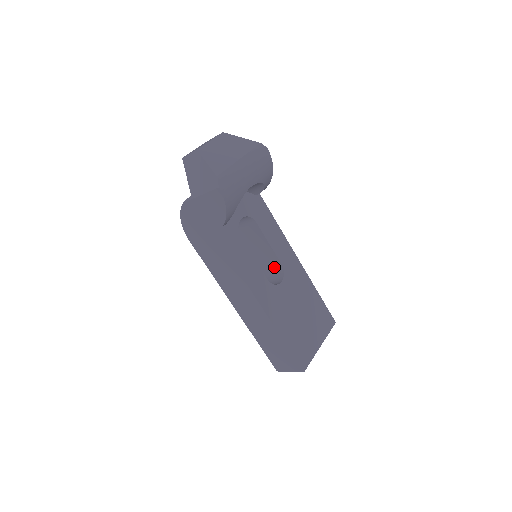
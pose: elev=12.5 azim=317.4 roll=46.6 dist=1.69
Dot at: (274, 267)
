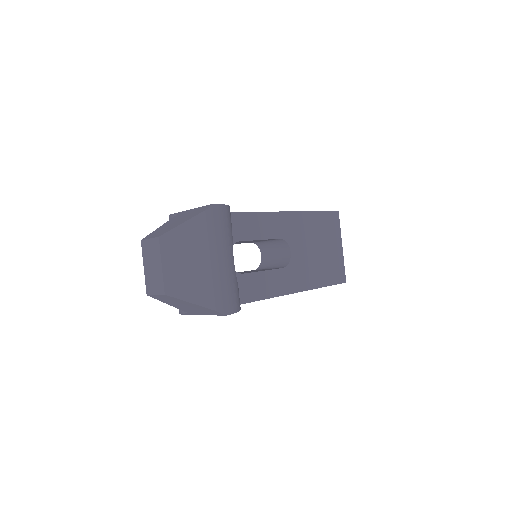
Dot at: (272, 240)
